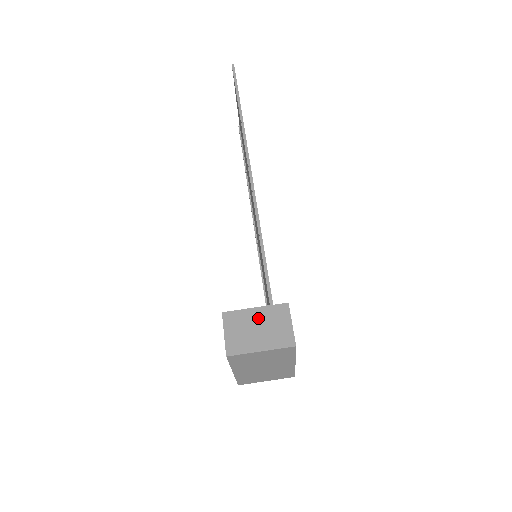
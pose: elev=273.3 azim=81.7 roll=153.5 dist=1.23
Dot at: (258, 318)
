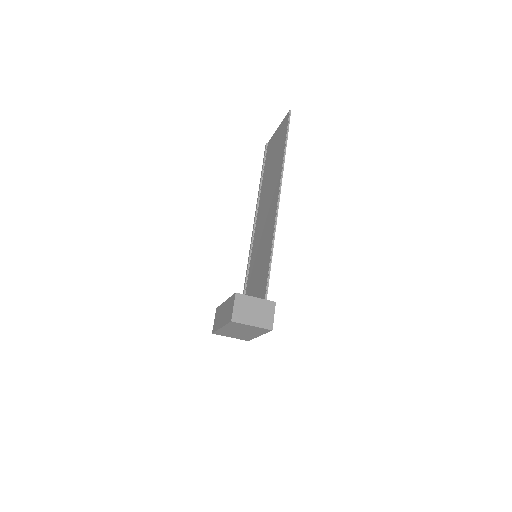
Dot at: (256, 305)
